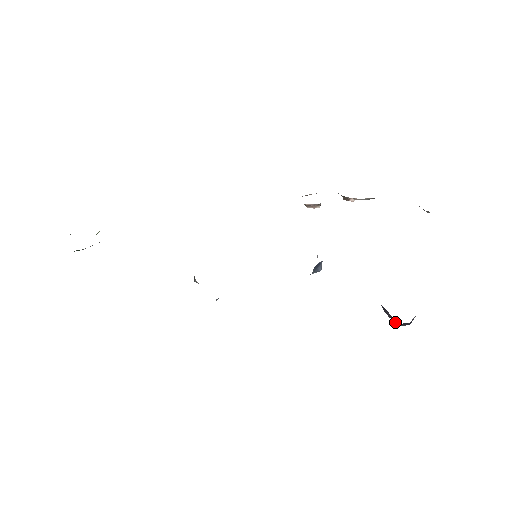
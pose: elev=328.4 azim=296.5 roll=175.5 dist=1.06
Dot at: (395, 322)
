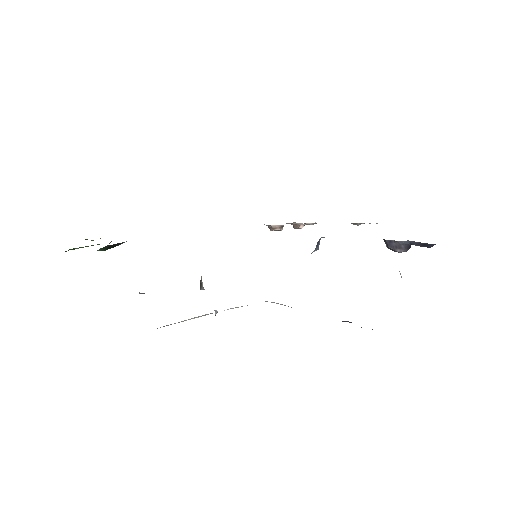
Dot at: (399, 252)
